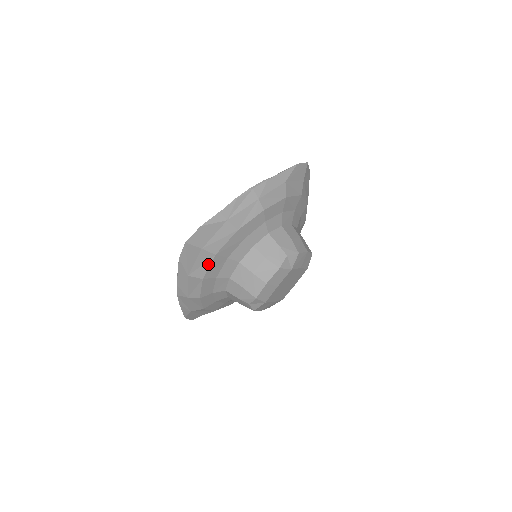
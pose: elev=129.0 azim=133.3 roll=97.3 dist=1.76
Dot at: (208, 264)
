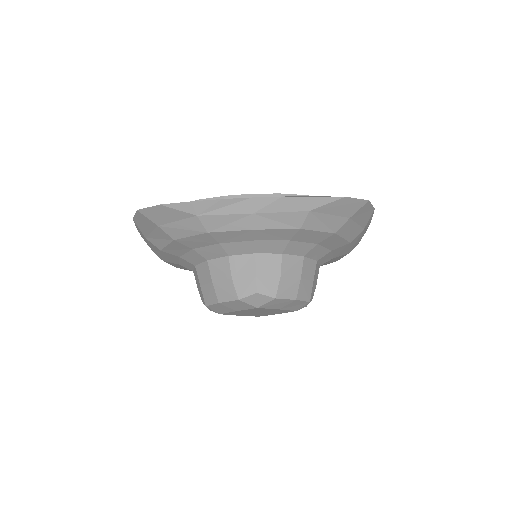
Dot at: (166, 242)
